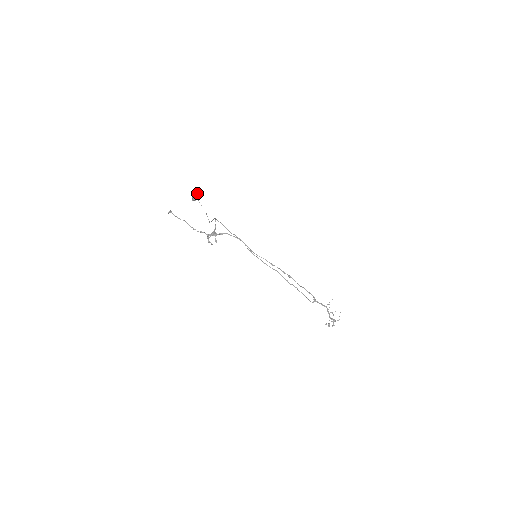
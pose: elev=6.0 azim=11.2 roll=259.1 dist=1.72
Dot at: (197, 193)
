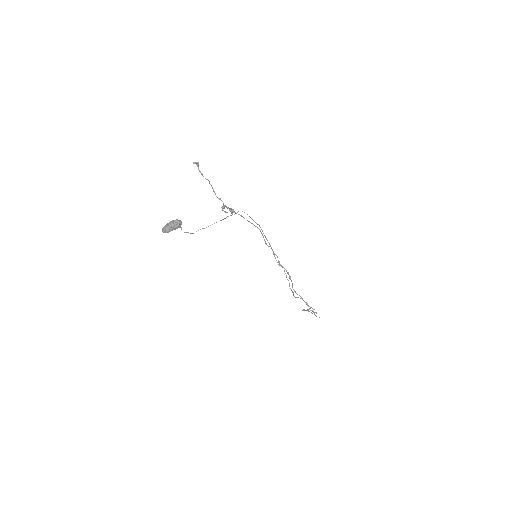
Dot at: (167, 231)
